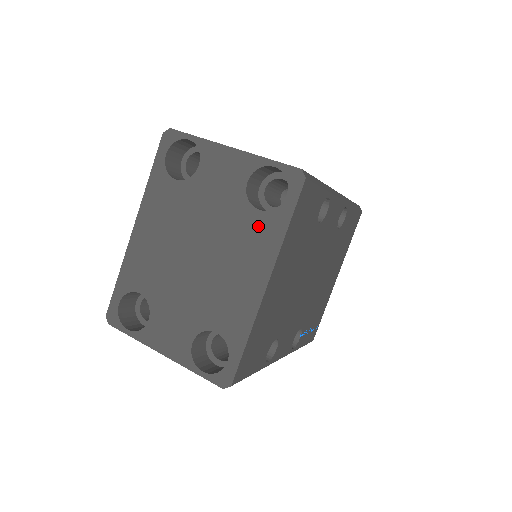
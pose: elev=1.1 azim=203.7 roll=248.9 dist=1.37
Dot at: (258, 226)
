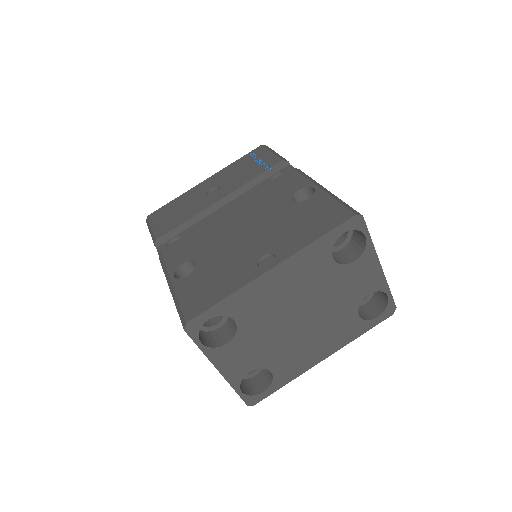
Dot at: (350, 324)
